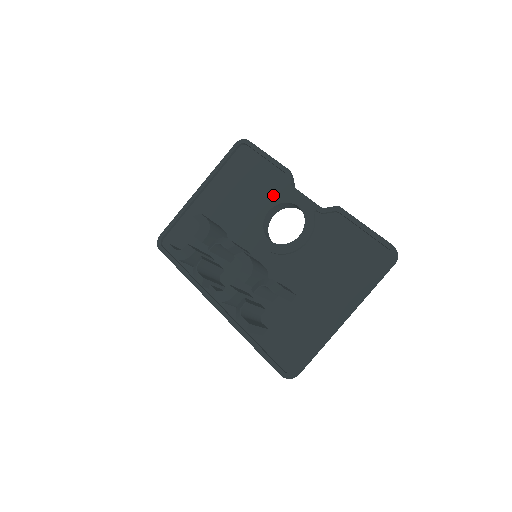
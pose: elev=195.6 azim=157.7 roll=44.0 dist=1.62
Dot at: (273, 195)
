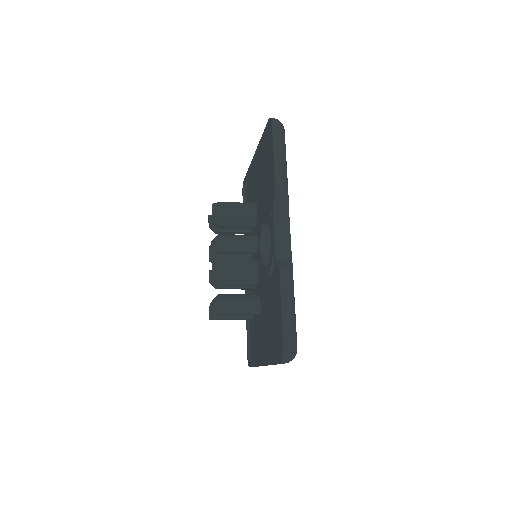
Dot at: (271, 206)
